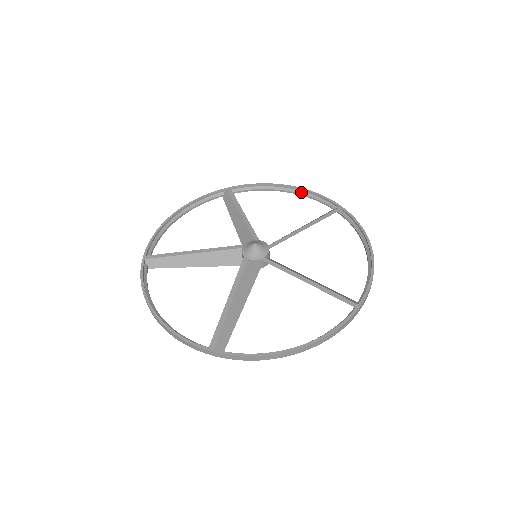
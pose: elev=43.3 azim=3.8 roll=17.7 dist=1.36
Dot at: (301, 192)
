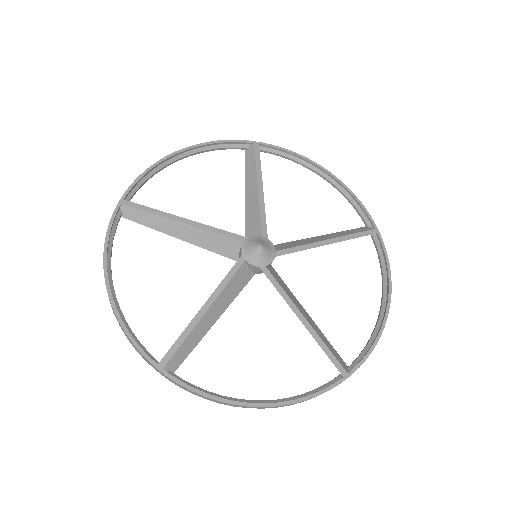
Dot at: (198, 150)
